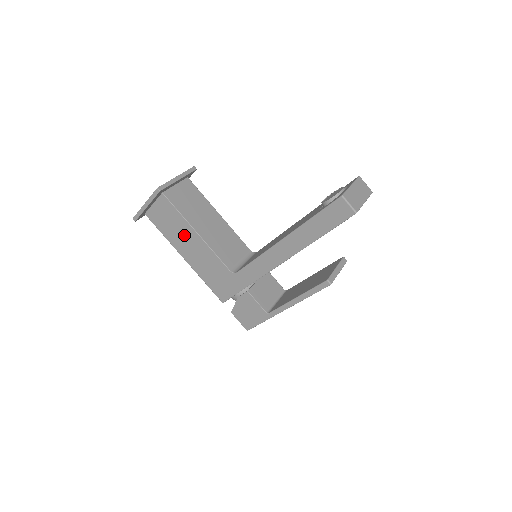
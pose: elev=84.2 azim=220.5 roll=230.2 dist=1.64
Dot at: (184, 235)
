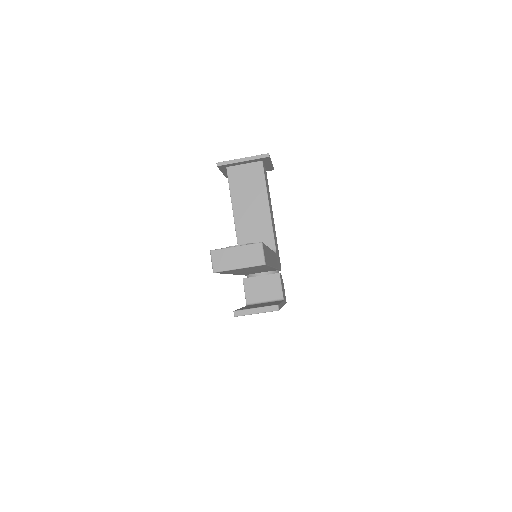
Dot at: occluded
